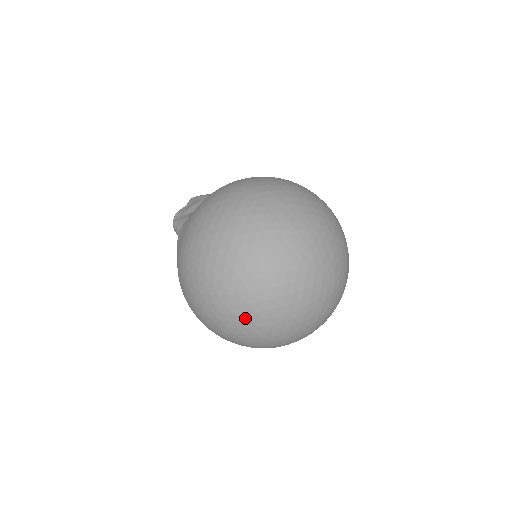
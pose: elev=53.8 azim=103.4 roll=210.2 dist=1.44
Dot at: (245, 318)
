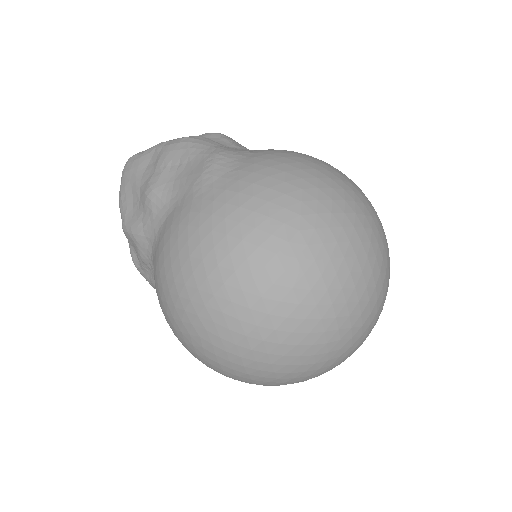
Dot at: occluded
